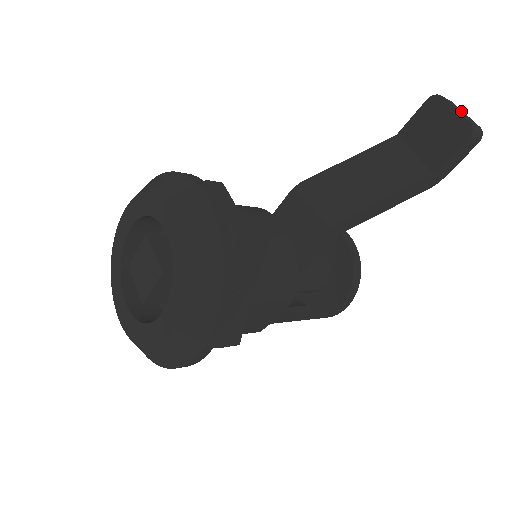
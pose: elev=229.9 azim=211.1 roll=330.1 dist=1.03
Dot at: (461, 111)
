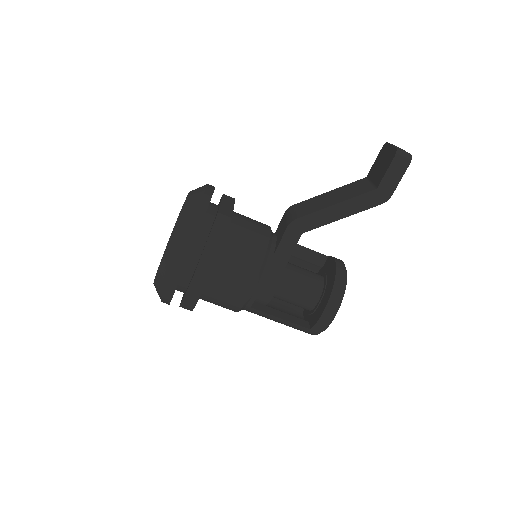
Dot at: (401, 149)
